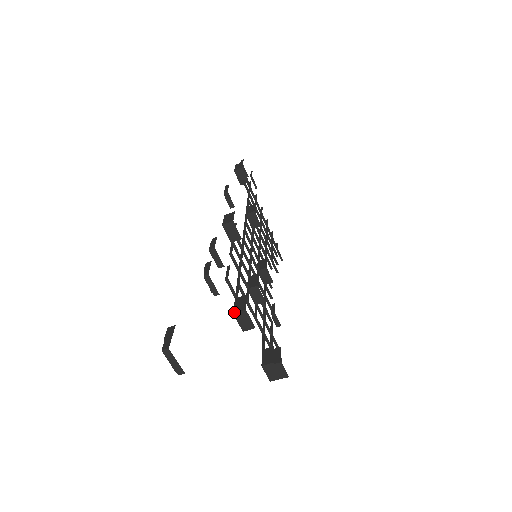
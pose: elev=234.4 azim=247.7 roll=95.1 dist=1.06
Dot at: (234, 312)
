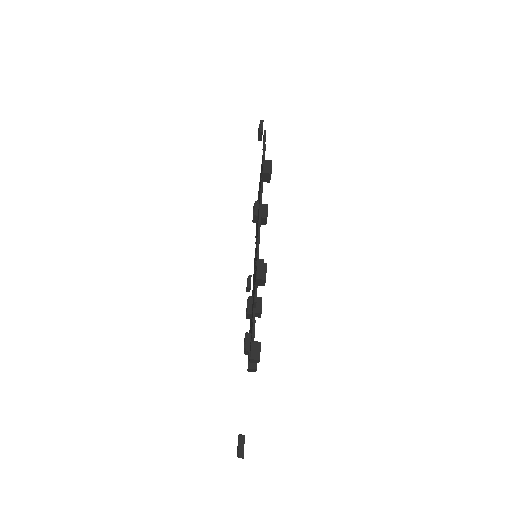
Dot at: (251, 358)
